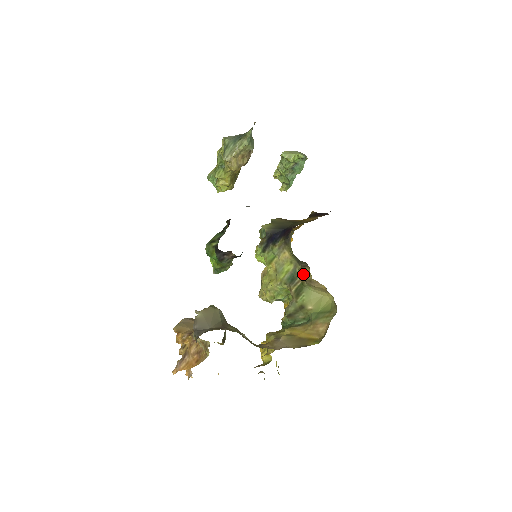
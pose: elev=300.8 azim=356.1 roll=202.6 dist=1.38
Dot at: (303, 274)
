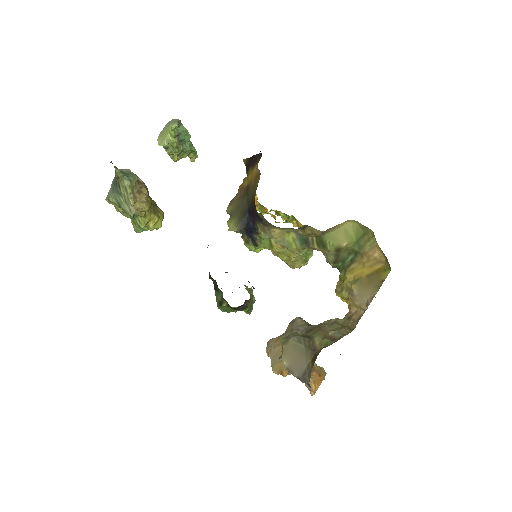
Dot at: (310, 233)
